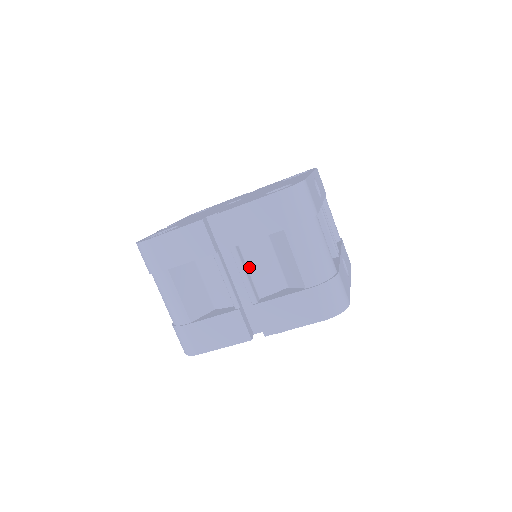
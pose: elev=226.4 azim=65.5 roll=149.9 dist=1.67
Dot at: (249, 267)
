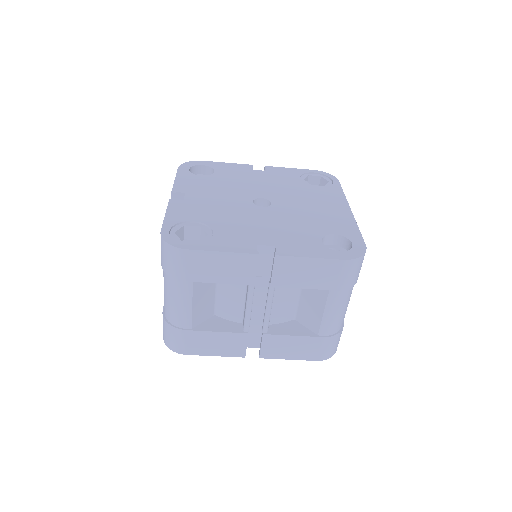
Dot at: (273, 299)
